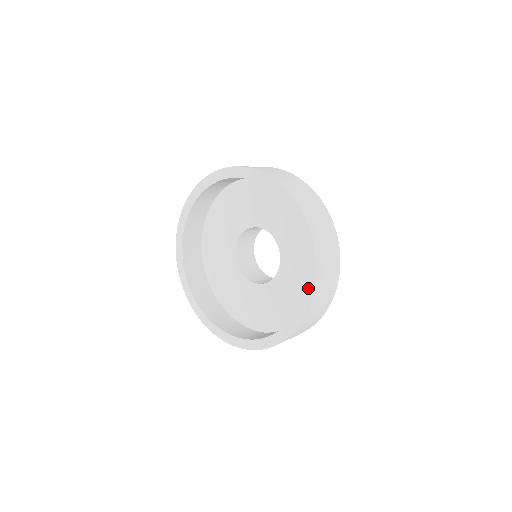
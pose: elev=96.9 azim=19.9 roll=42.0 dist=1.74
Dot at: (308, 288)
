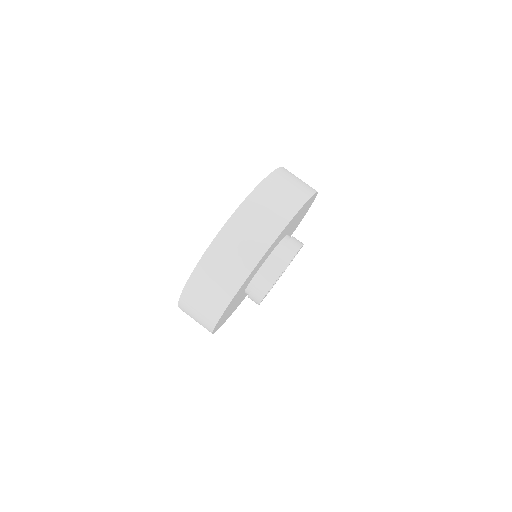
Dot at: occluded
